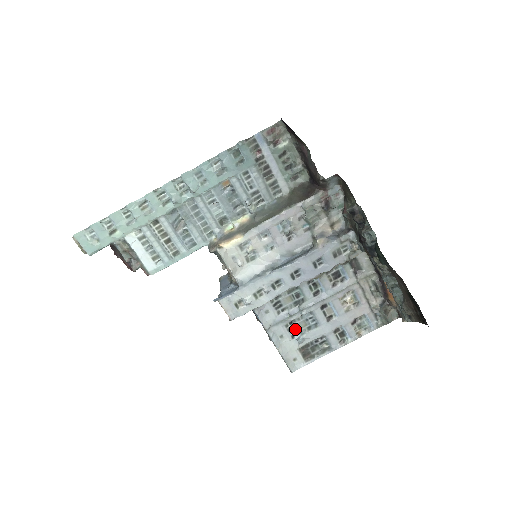
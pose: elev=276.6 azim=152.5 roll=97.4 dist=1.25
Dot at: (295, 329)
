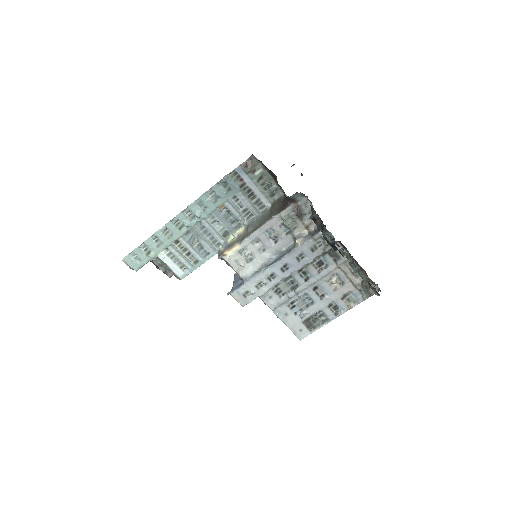
Dot at: (296, 308)
